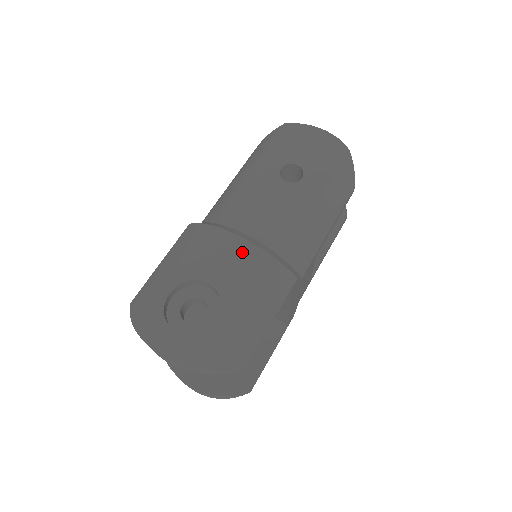
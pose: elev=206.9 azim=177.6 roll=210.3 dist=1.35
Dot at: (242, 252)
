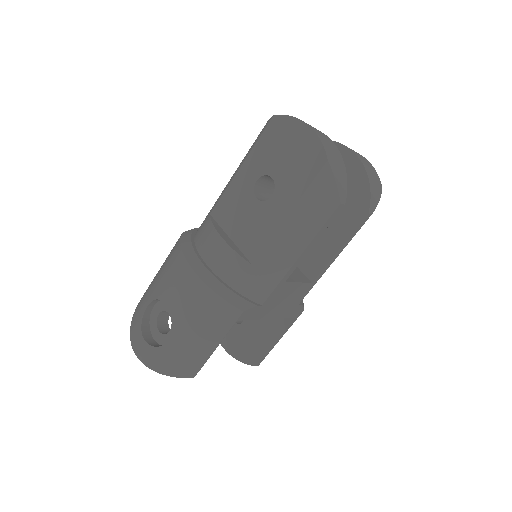
Dot at: (191, 284)
